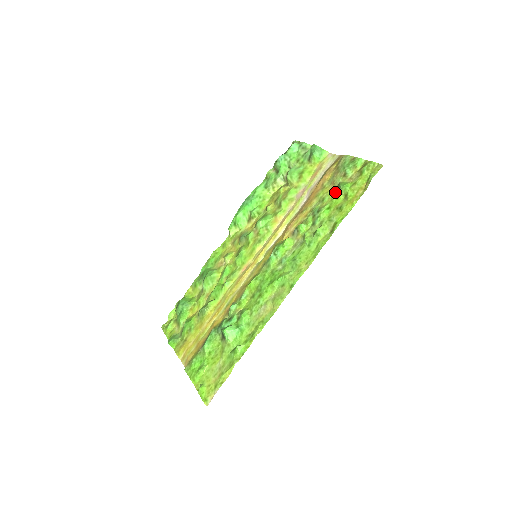
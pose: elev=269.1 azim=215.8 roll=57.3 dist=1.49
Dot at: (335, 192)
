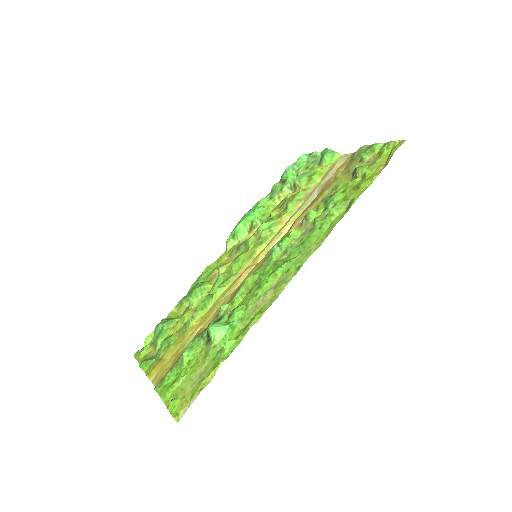
Dot at: (350, 178)
